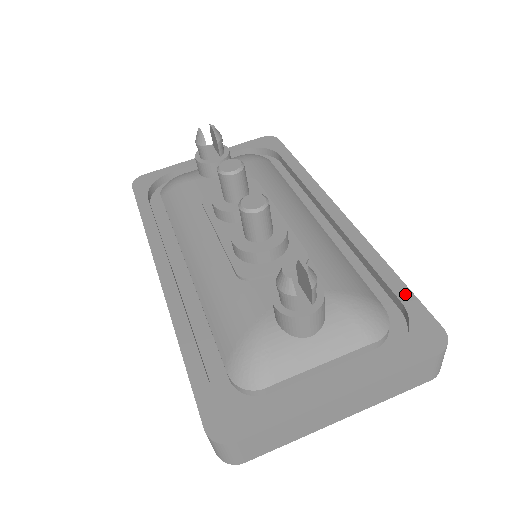
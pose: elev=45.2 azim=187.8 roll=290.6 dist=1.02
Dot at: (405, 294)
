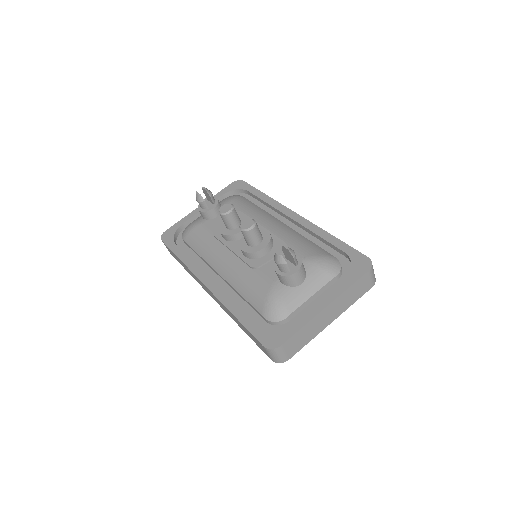
Dot at: (345, 247)
